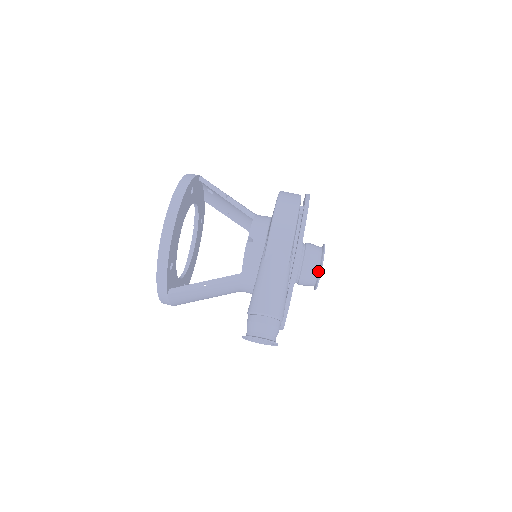
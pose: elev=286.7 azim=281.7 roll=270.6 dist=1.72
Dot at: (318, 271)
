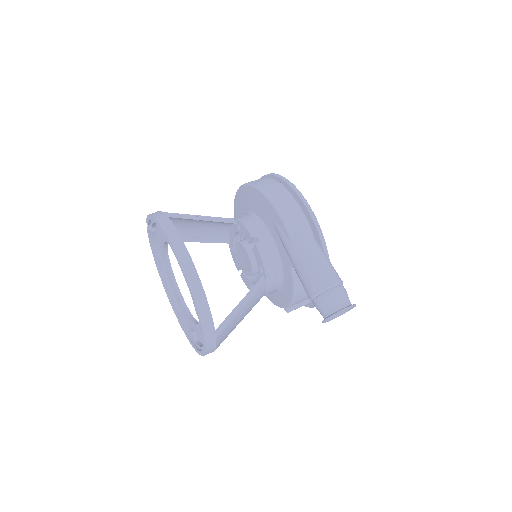
Dot at: occluded
